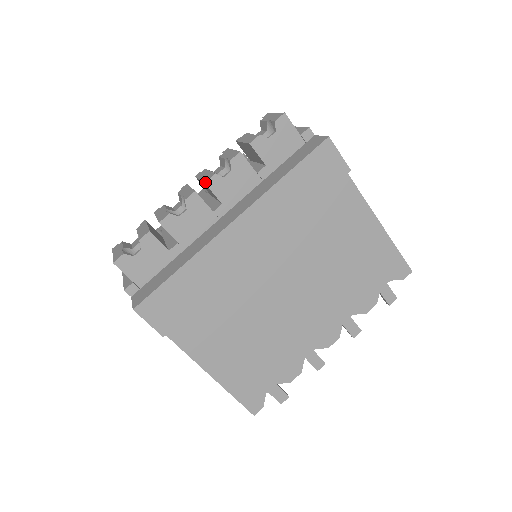
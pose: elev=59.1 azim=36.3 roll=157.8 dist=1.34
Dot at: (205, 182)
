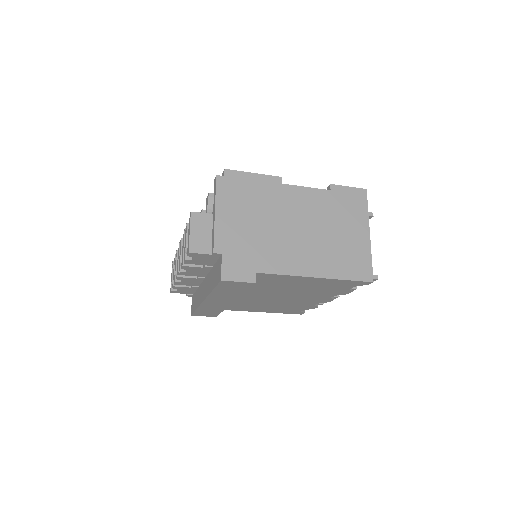
Dot at: occluded
